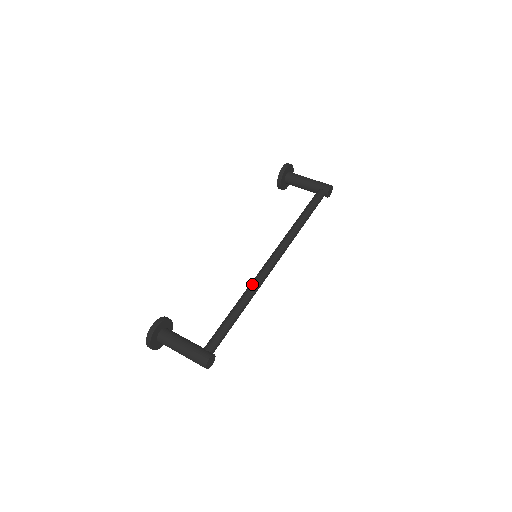
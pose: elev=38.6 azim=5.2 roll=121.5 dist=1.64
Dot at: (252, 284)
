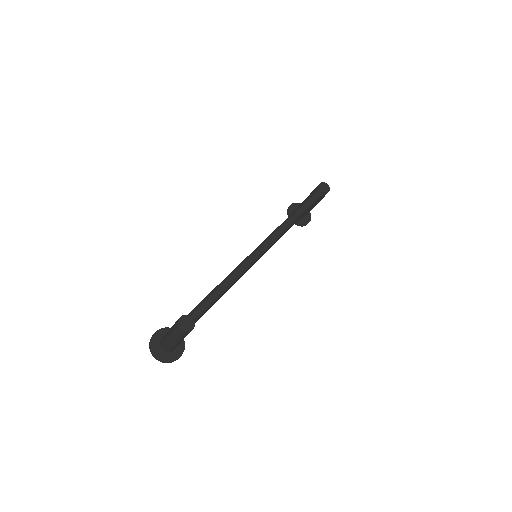
Dot at: (239, 264)
